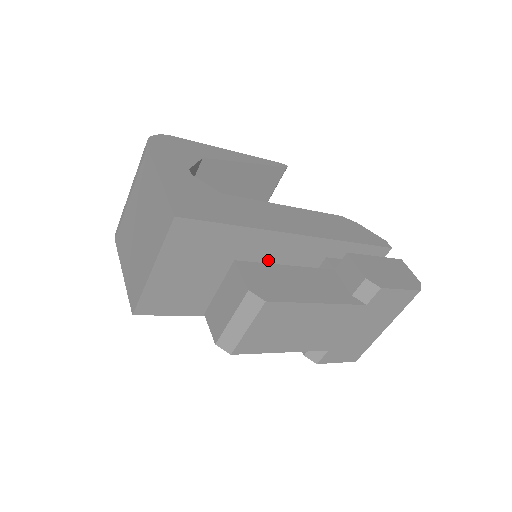
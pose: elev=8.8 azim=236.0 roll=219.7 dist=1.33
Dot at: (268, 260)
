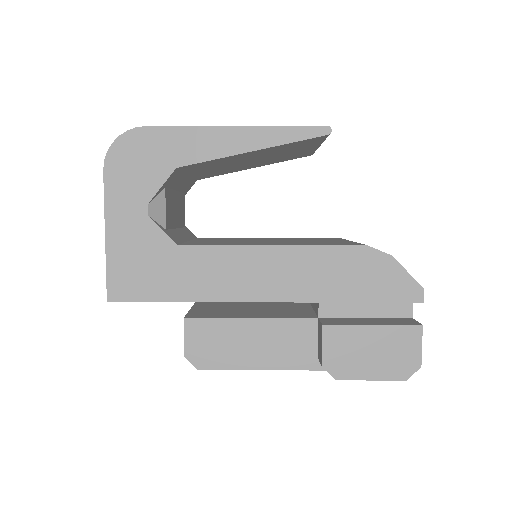
Dot at: occluded
